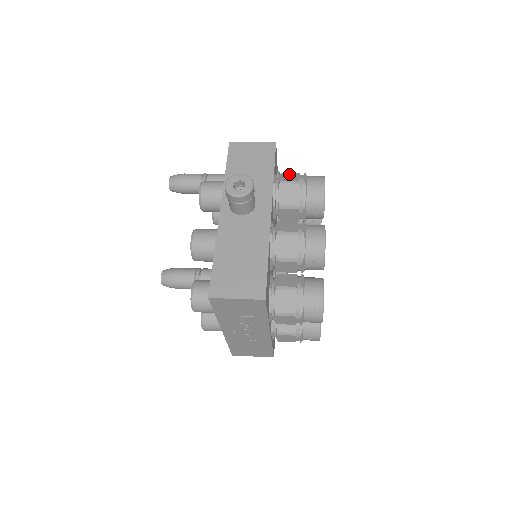
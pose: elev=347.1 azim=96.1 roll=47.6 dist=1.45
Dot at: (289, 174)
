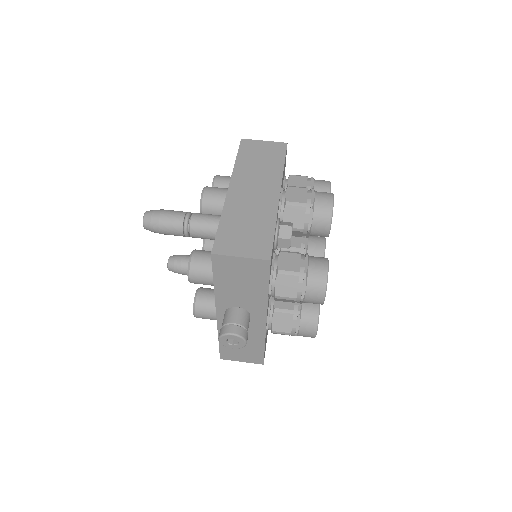
Dot at: (287, 279)
